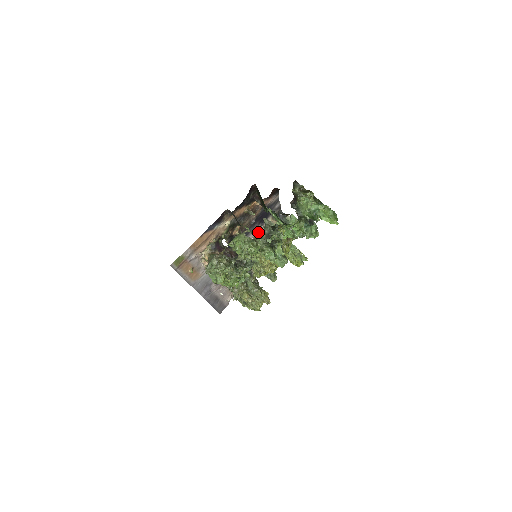
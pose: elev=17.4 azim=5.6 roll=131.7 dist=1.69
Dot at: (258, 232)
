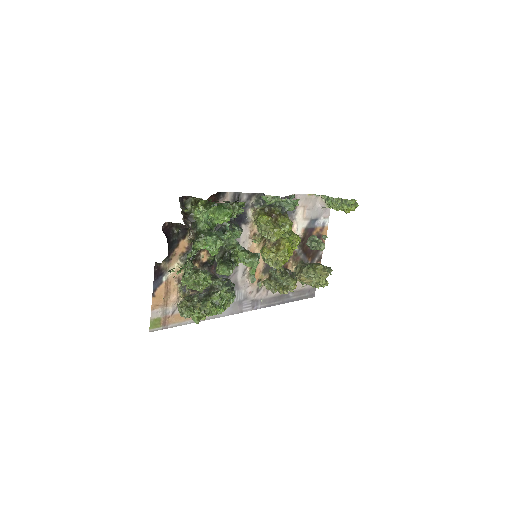
Dot at: (251, 229)
